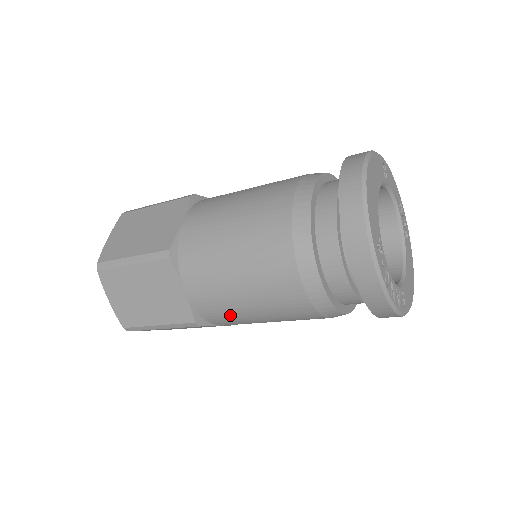
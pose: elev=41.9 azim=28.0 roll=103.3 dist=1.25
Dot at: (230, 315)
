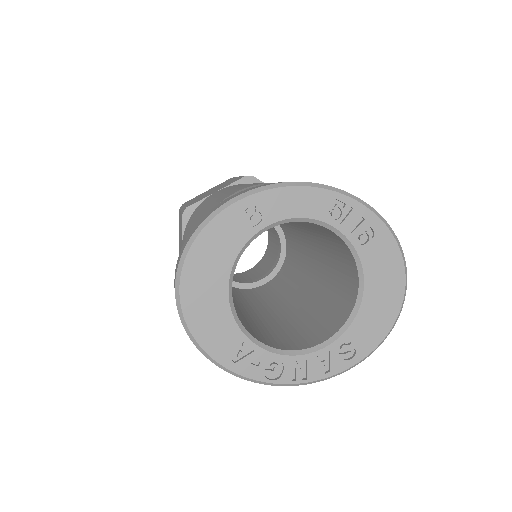
Dot at: occluded
